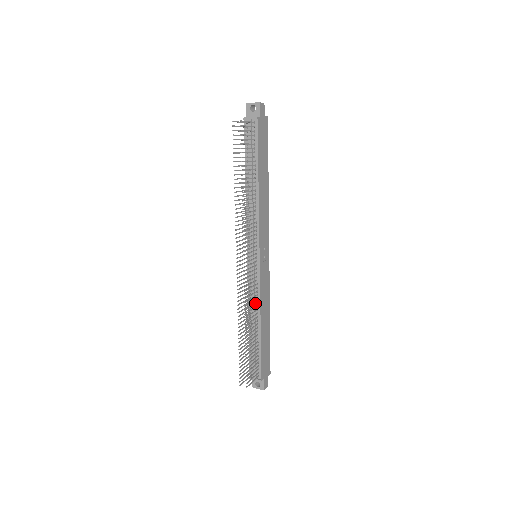
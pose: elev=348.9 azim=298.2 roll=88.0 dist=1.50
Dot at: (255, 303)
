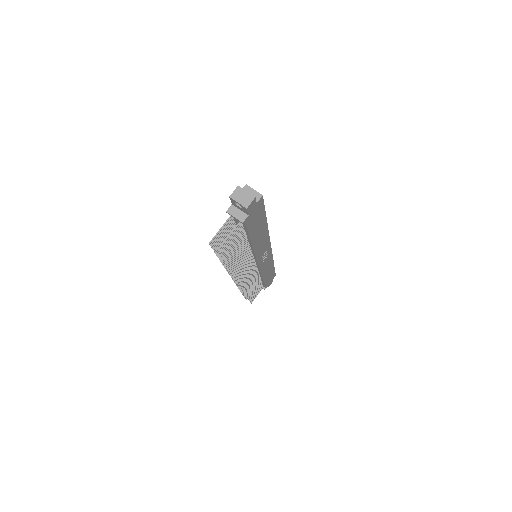
Dot at: (256, 277)
